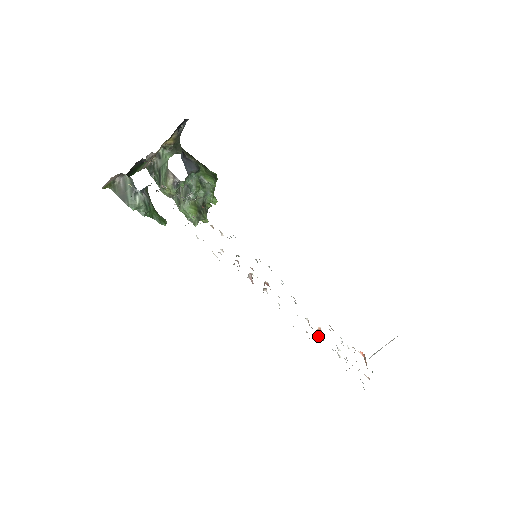
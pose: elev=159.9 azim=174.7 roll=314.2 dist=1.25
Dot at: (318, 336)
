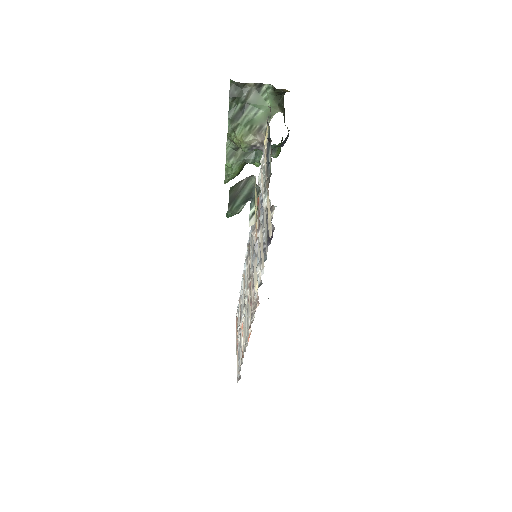
Dot at: occluded
